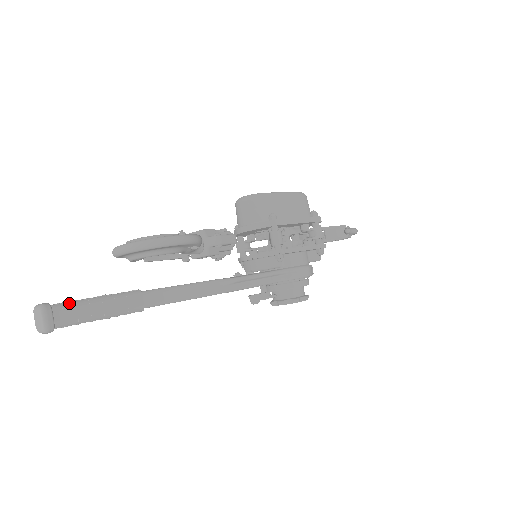
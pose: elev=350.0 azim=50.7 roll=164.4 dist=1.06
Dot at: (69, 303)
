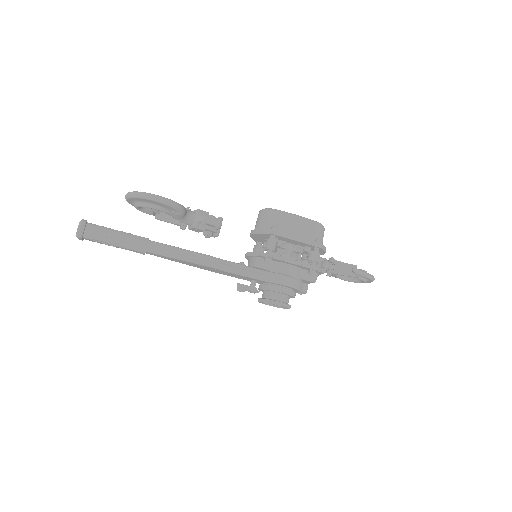
Dot at: (99, 226)
